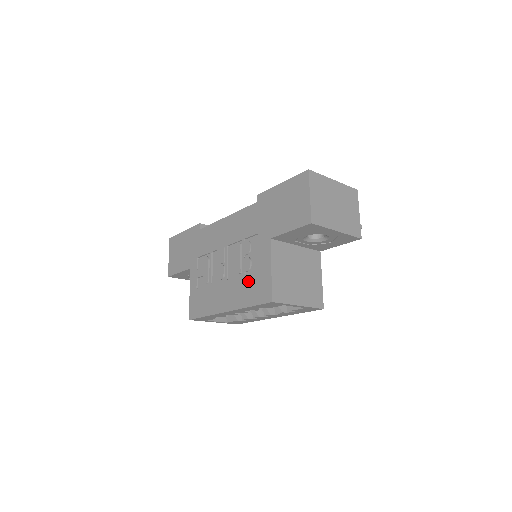
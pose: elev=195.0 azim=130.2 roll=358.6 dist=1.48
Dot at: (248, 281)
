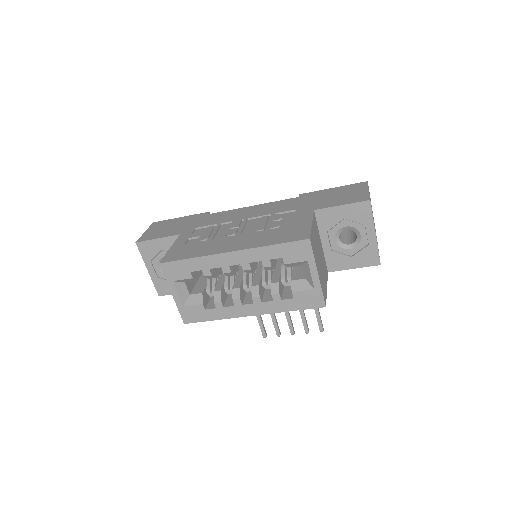
Dot at: (275, 232)
